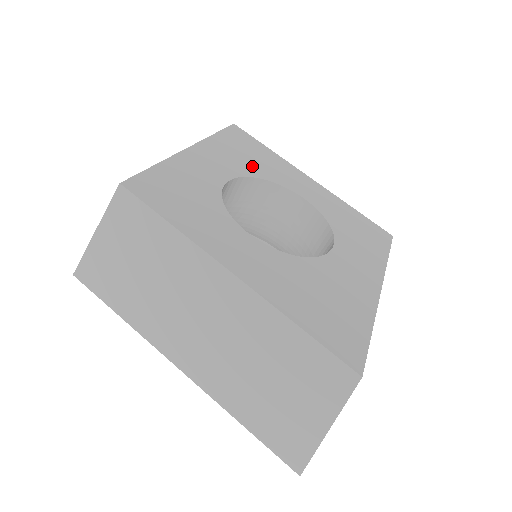
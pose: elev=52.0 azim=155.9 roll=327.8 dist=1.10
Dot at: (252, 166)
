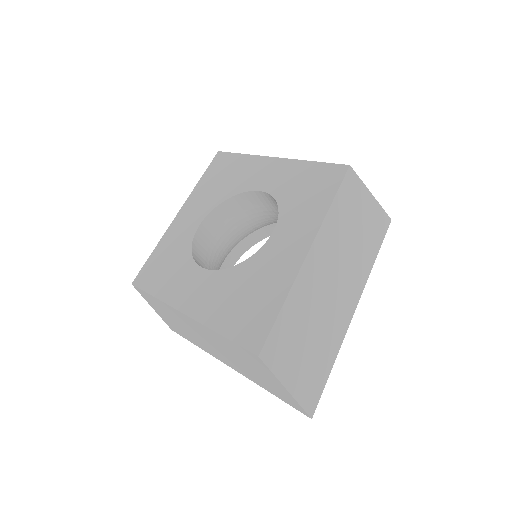
Dot at: (222, 191)
